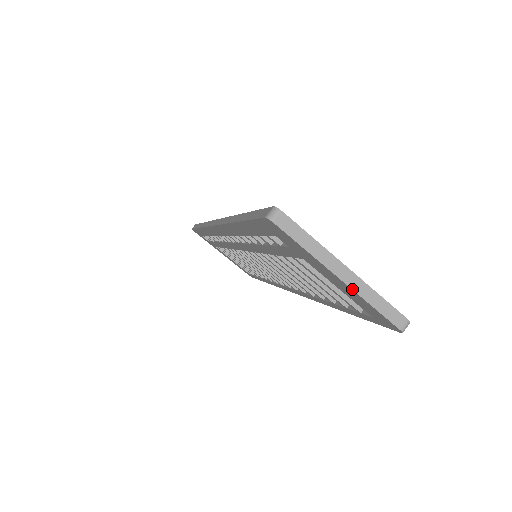
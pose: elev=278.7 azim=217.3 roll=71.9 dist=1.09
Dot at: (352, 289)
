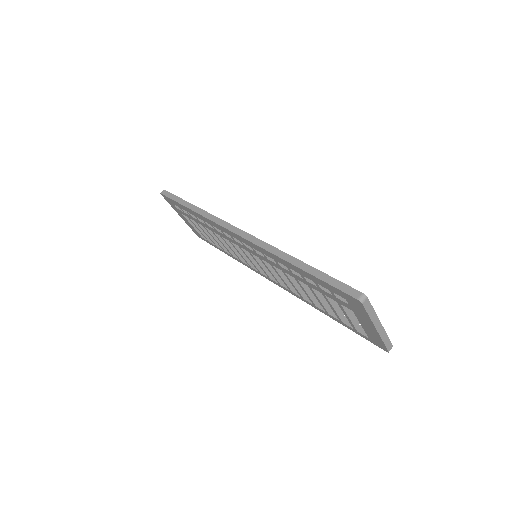
Dot at: (379, 334)
